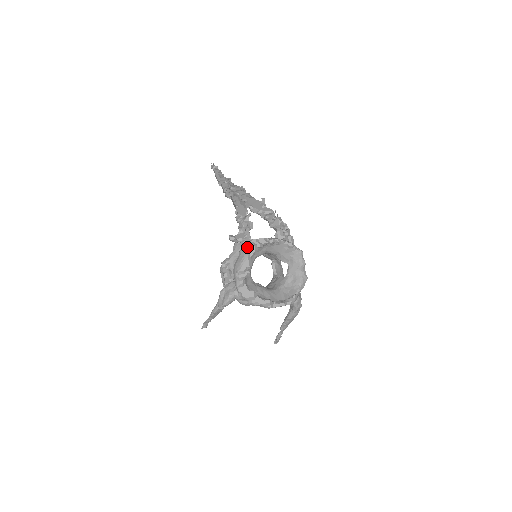
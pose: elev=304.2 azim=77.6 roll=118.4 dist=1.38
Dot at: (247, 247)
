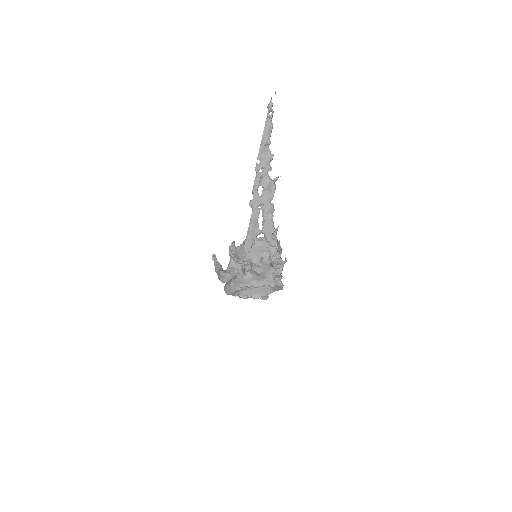
Dot at: (235, 288)
